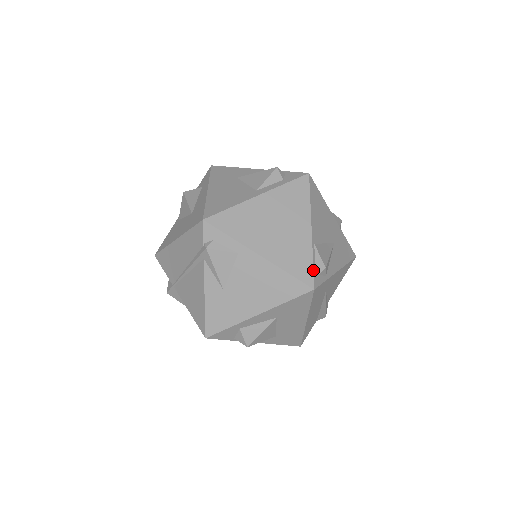
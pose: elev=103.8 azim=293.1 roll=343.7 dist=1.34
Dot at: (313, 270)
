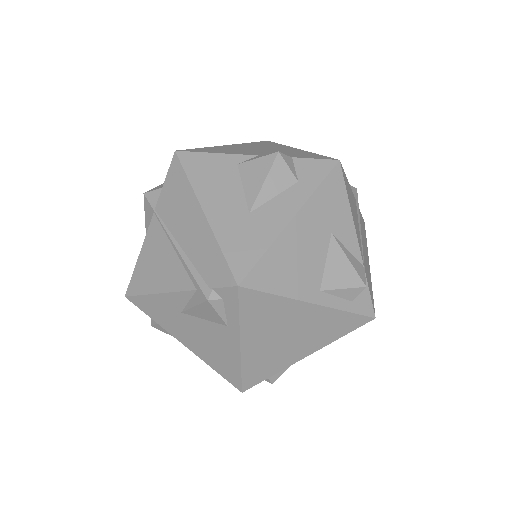
Dot at: occluded
